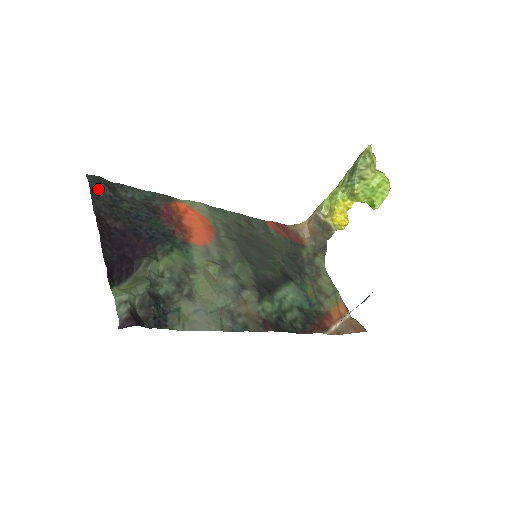
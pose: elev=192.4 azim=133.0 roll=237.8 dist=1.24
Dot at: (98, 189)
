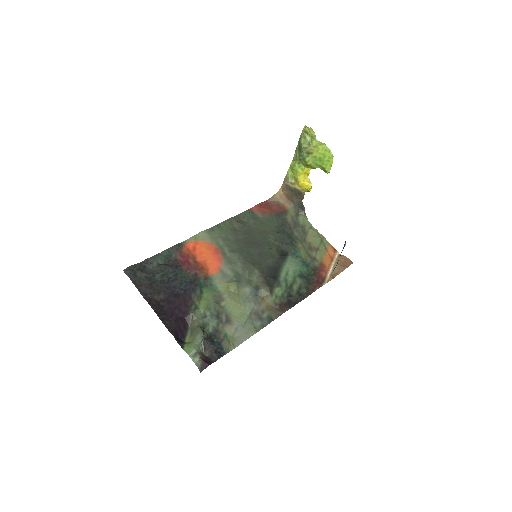
Dot at: (136, 278)
